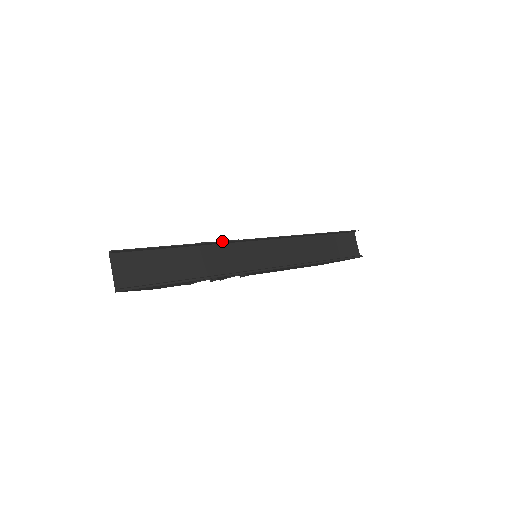
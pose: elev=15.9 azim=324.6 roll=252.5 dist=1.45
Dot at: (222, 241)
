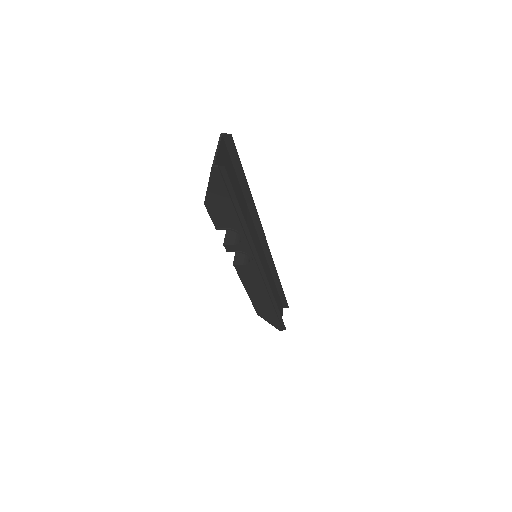
Dot at: (256, 218)
